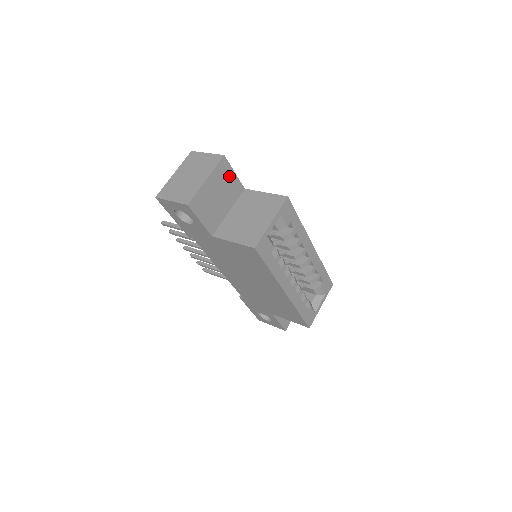
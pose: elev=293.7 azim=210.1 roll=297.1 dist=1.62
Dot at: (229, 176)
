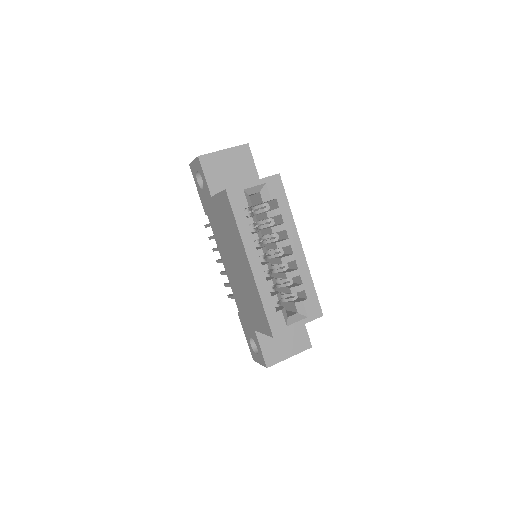
Dot at: (247, 162)
